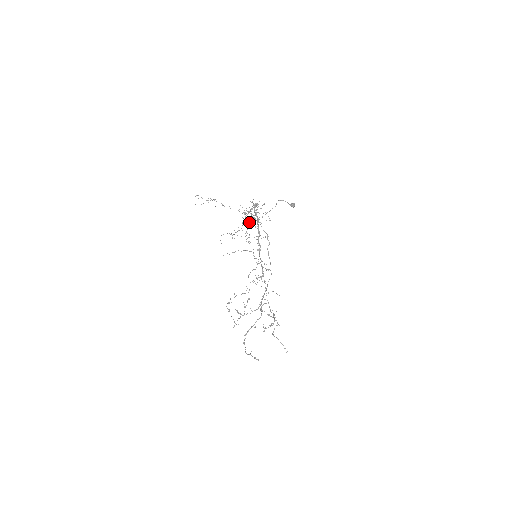
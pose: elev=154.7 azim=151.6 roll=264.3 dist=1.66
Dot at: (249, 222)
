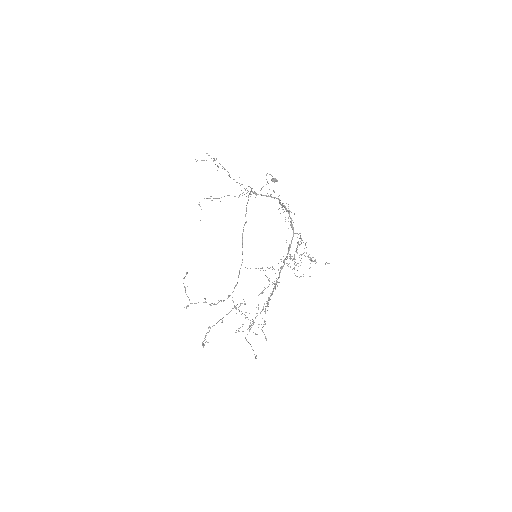
Dot at: occluded
